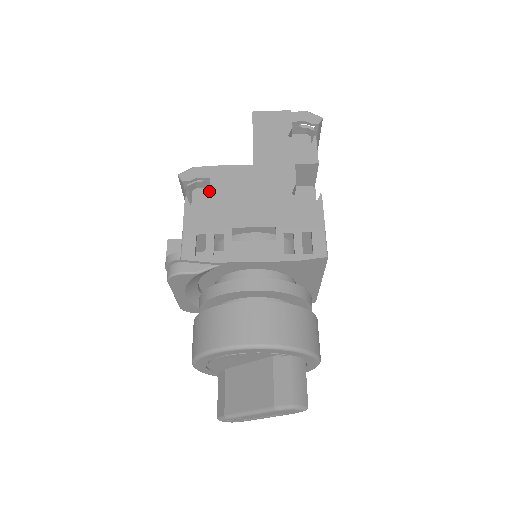
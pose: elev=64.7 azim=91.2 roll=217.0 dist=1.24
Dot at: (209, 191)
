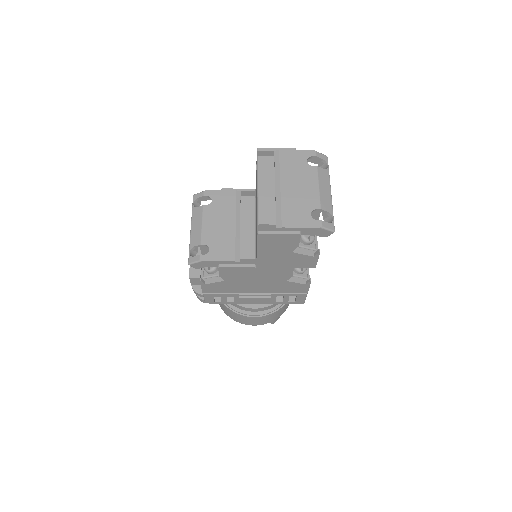
Dot at: occluded
